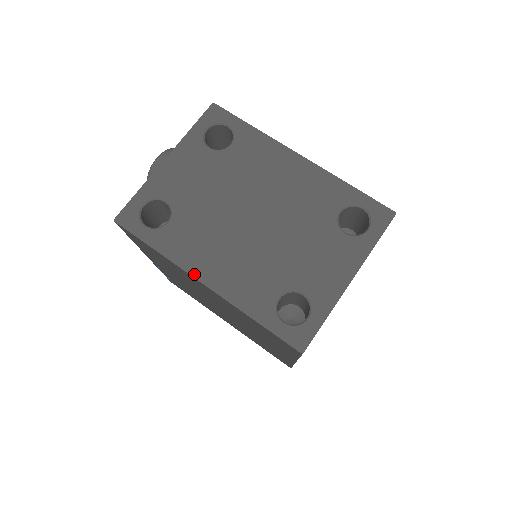
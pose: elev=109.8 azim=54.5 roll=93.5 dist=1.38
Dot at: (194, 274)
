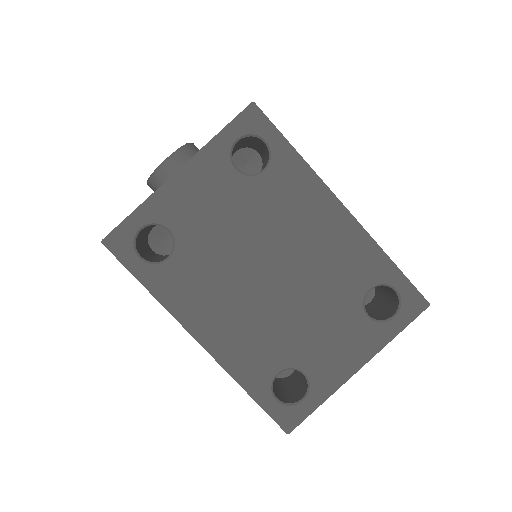
Dot at: (189, 329)
